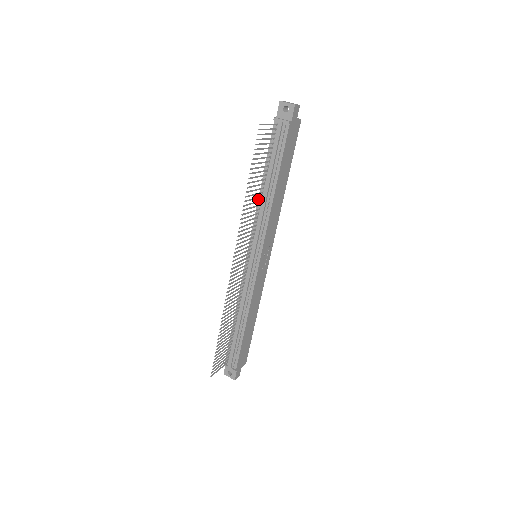
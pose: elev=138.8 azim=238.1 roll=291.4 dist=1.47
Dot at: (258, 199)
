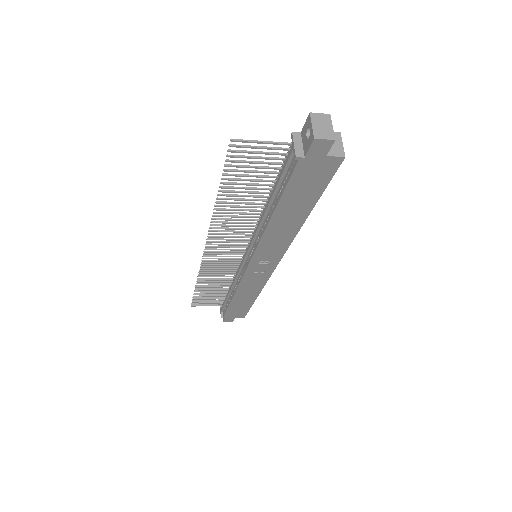
Dot at: (263, 209)
